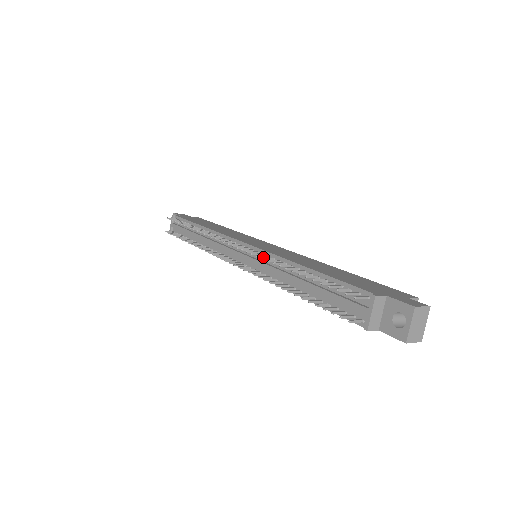
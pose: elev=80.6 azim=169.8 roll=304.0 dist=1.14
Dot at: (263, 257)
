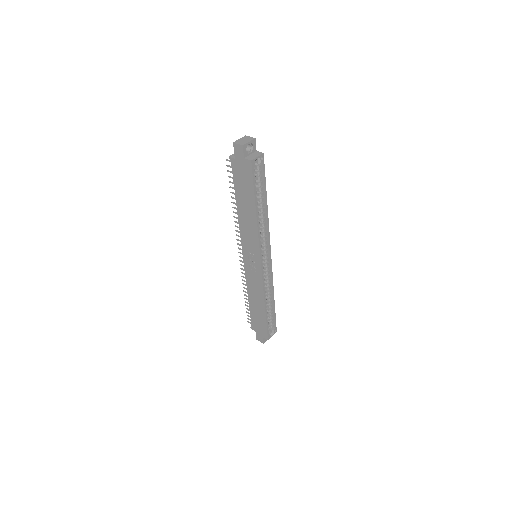
Dot at: occluded
